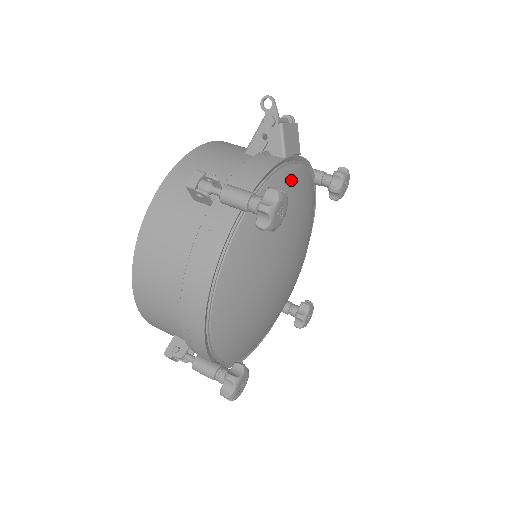
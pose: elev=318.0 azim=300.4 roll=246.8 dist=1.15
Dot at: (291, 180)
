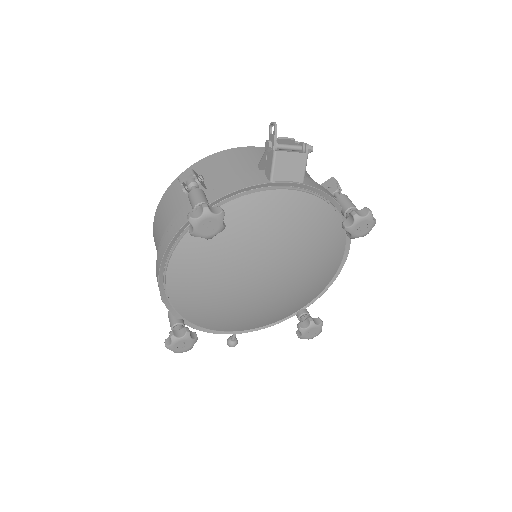
Dot at: (277, 203)
